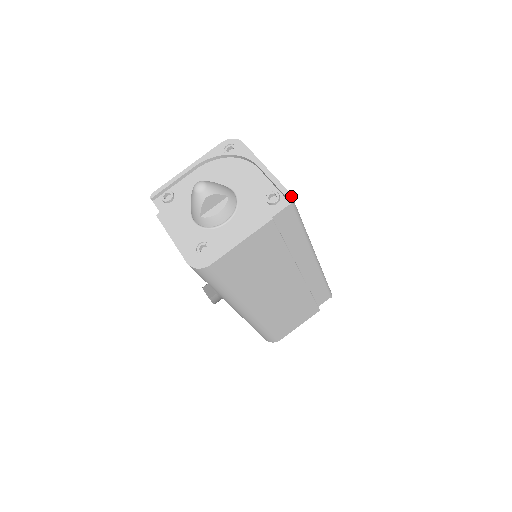
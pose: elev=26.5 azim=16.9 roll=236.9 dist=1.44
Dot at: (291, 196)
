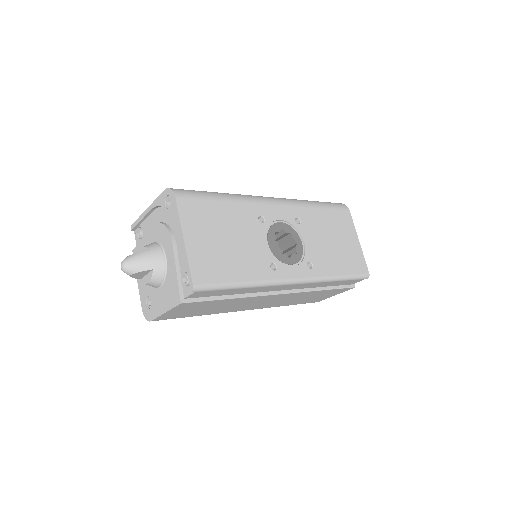
Dot at: (192, 287)
